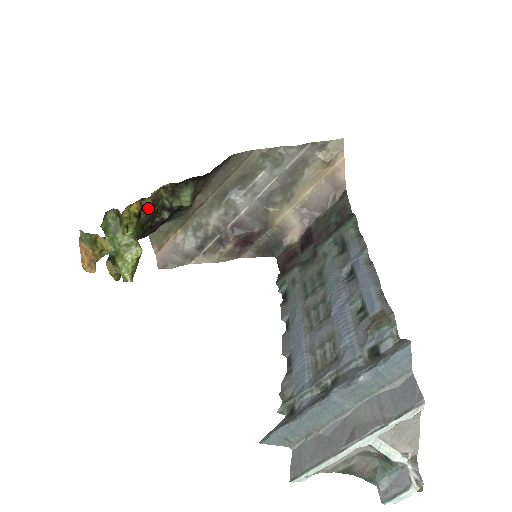
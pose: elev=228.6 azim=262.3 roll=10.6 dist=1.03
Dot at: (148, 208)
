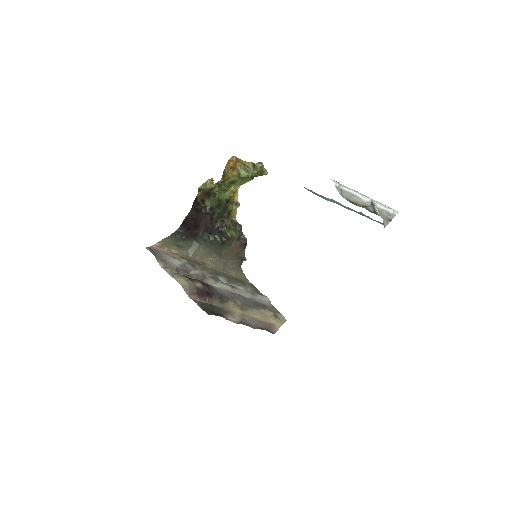
Dot at: (228, 208)
